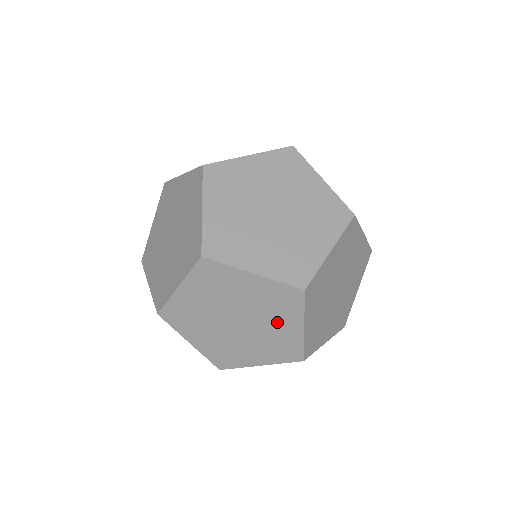
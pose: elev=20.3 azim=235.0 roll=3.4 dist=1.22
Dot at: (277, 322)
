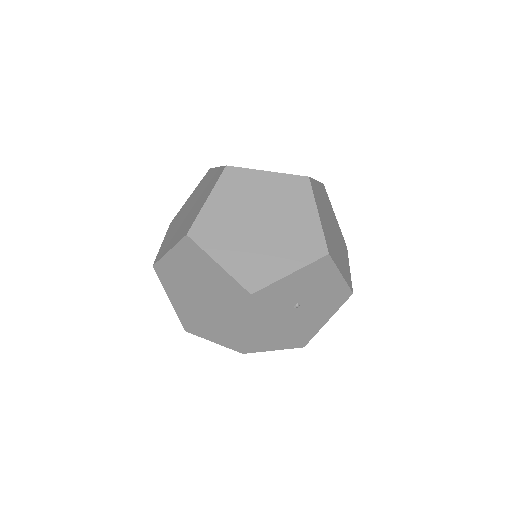
Dot at: (295, 214)
